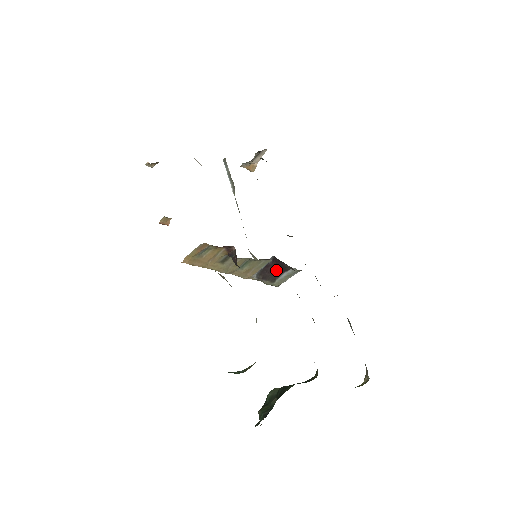
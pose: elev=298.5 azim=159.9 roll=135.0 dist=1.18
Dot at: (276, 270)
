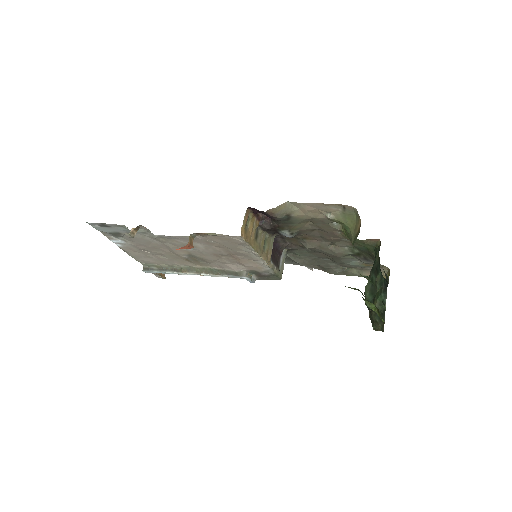
Dot at: (276, 256)
